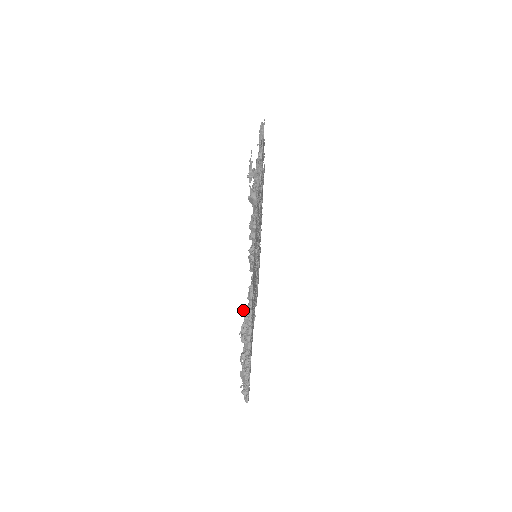
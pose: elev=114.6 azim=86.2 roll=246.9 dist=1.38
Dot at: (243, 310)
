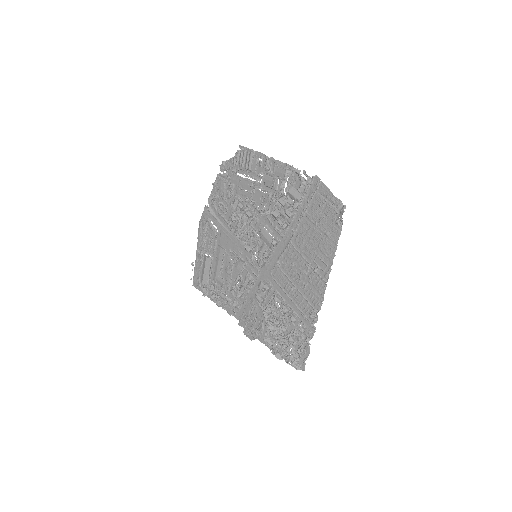
Dot at: (316, 272)
